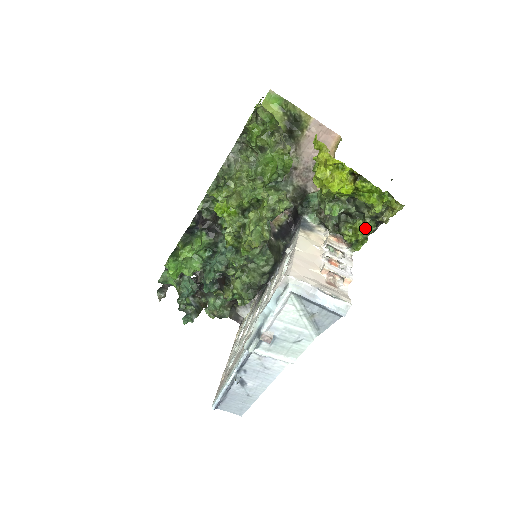
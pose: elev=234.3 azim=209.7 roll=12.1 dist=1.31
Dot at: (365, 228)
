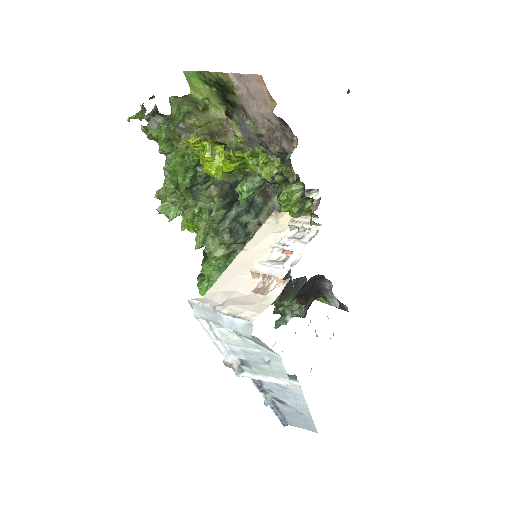
Dot at: (288, 197)
